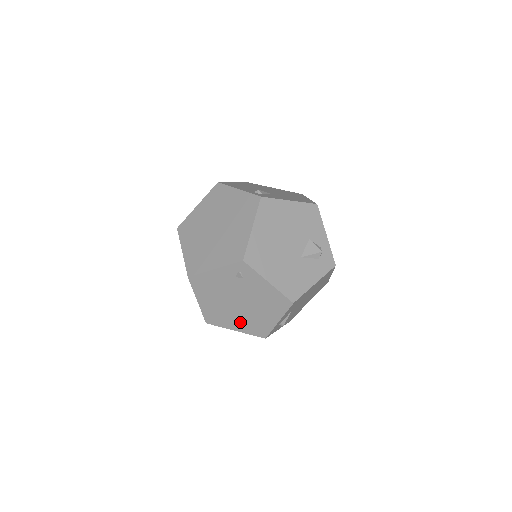
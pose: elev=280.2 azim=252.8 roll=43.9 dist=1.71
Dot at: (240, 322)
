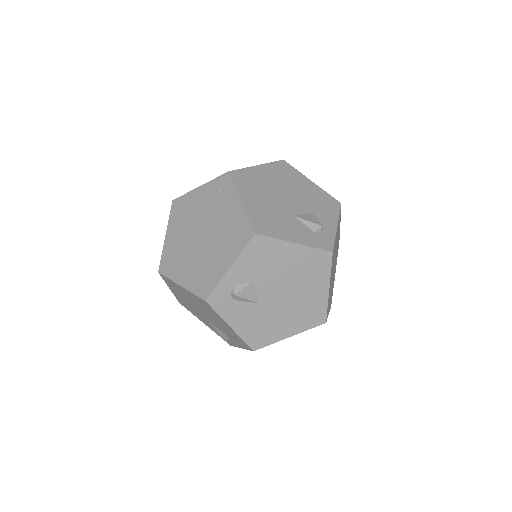
Dot at: (191, 270)
